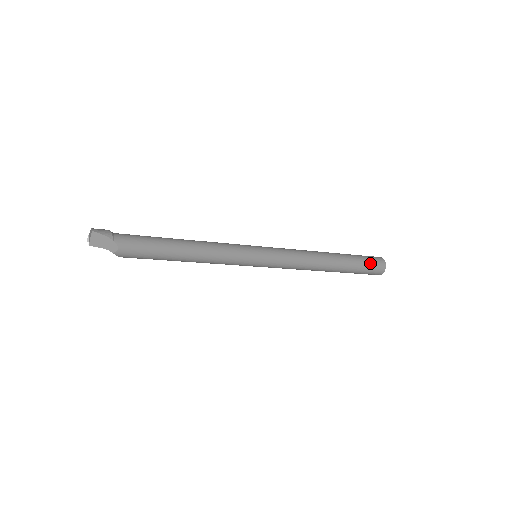
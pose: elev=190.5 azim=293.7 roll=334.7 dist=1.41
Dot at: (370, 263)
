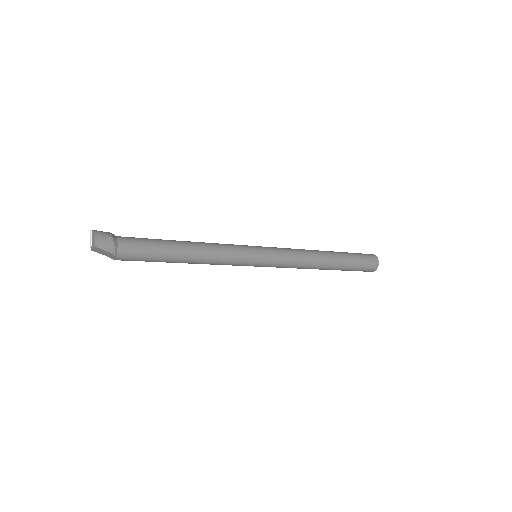
Dot at: (362, 269)
